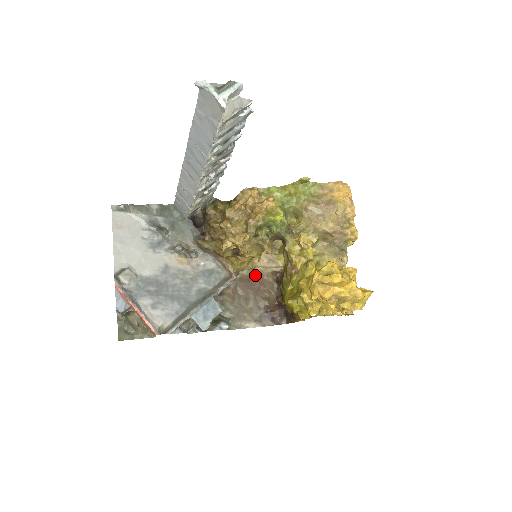
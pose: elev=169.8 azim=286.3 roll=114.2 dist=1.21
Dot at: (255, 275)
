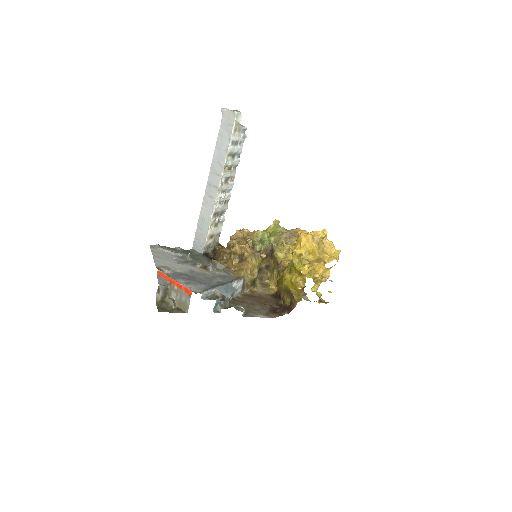
Dot at: (256, 295)
